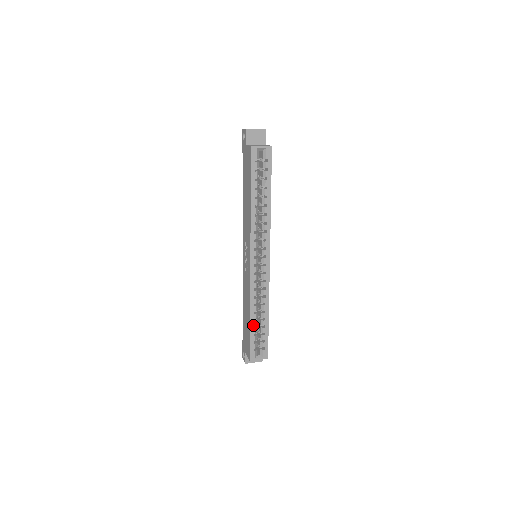
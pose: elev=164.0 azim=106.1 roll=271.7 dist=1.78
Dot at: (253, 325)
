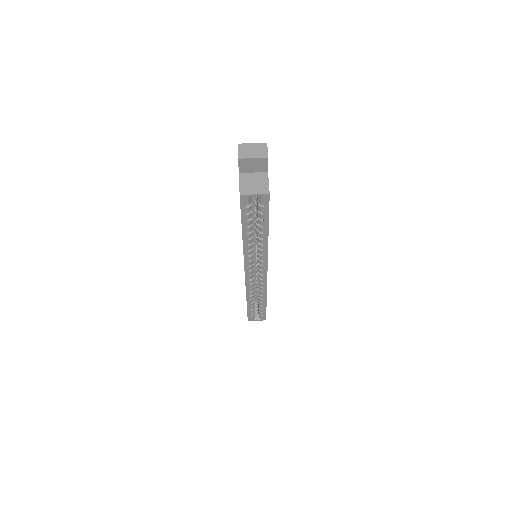
Dot at: (250, 305)
